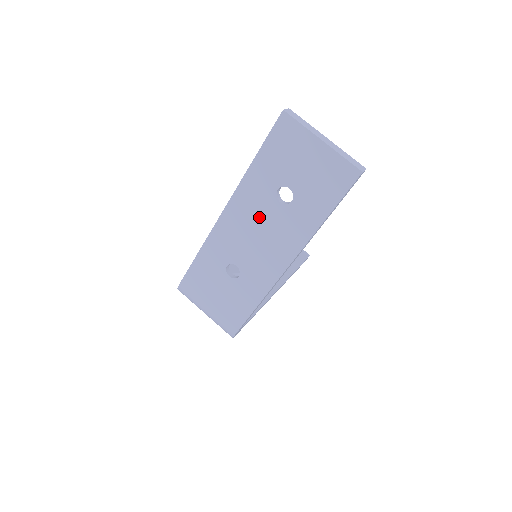
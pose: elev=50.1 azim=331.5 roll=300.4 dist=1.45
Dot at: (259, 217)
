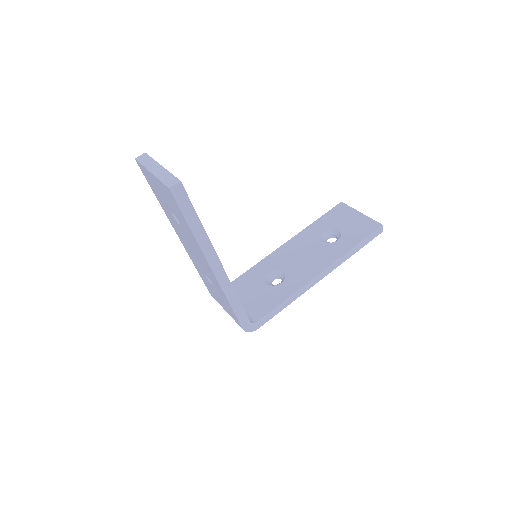
Dot at: (184, 237)
